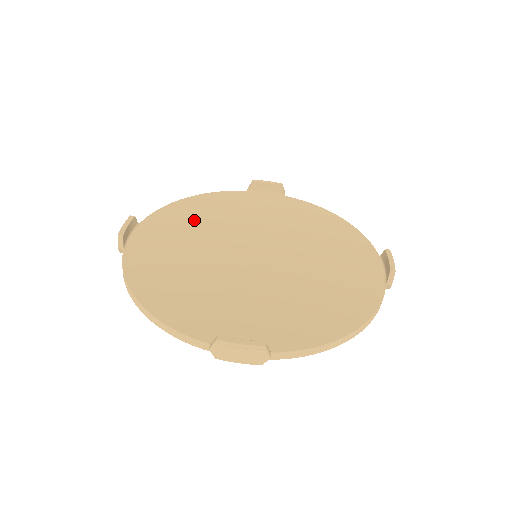
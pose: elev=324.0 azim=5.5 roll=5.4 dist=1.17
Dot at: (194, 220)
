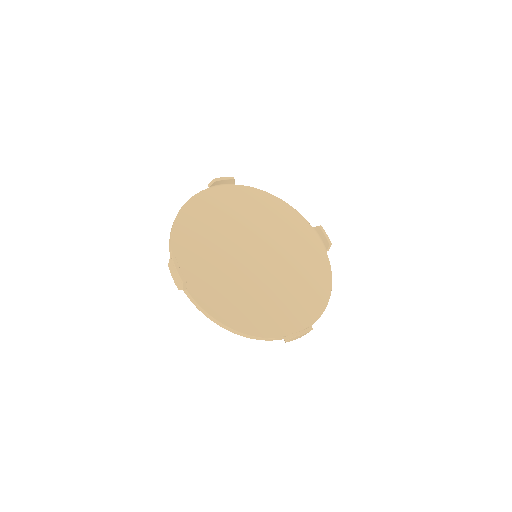
Dot at: (260, 210)
